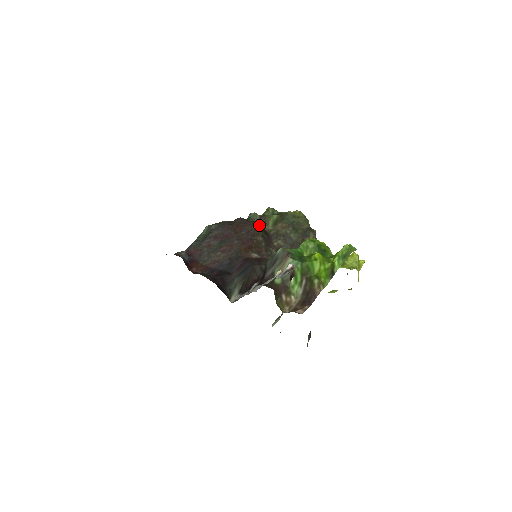
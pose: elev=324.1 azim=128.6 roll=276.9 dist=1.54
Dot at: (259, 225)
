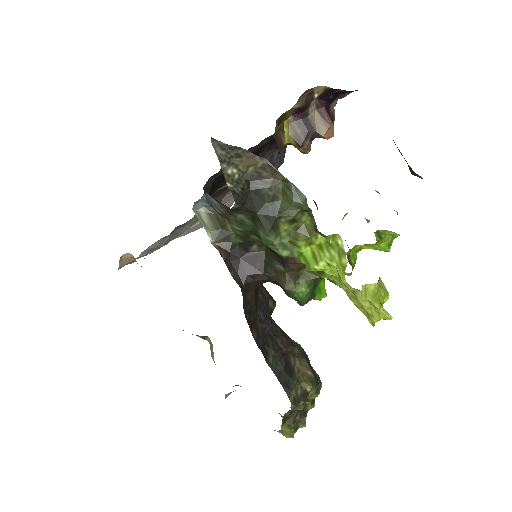
Dot at: (275, 305)
